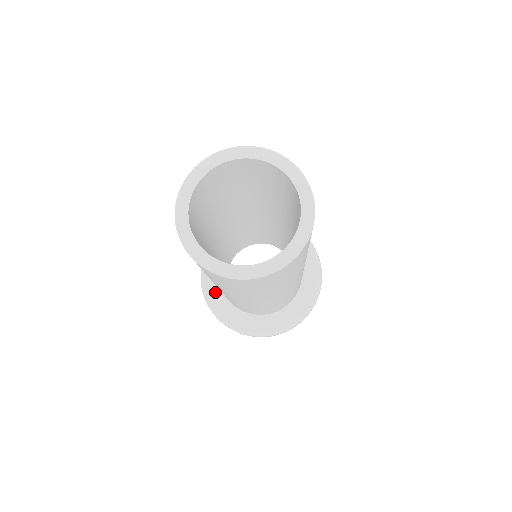
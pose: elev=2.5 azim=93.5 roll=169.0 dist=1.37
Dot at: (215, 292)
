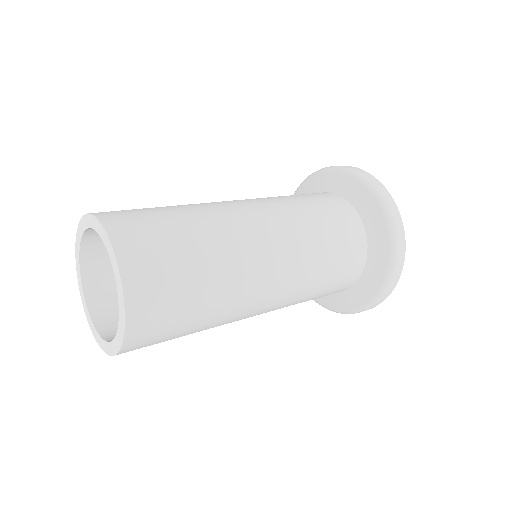
Dot at: occluded
